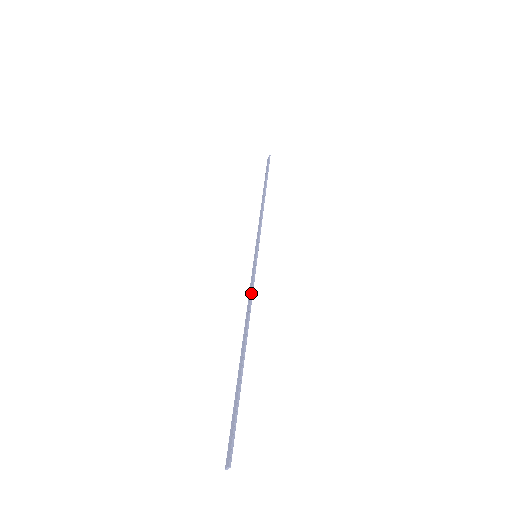
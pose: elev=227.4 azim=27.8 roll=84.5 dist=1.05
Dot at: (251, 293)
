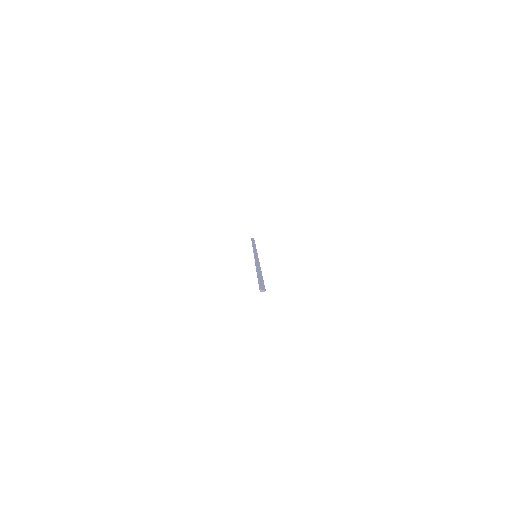
Dot at: occluded
